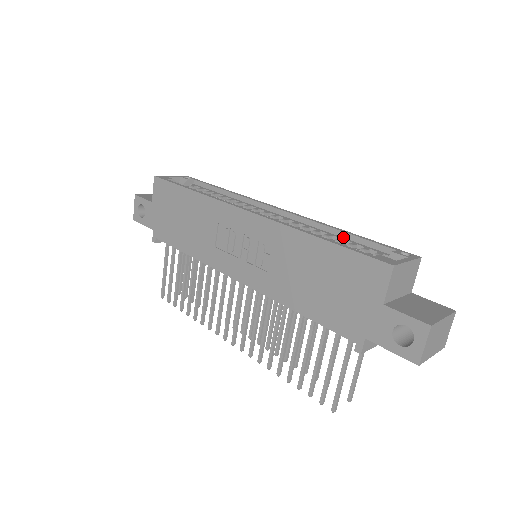
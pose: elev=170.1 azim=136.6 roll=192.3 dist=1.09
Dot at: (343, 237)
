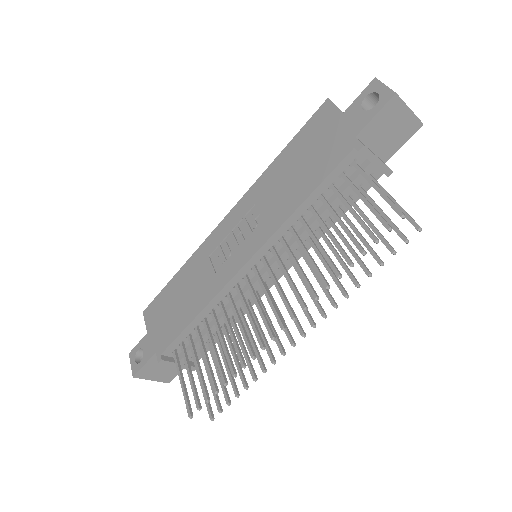
Dot at: occluded
